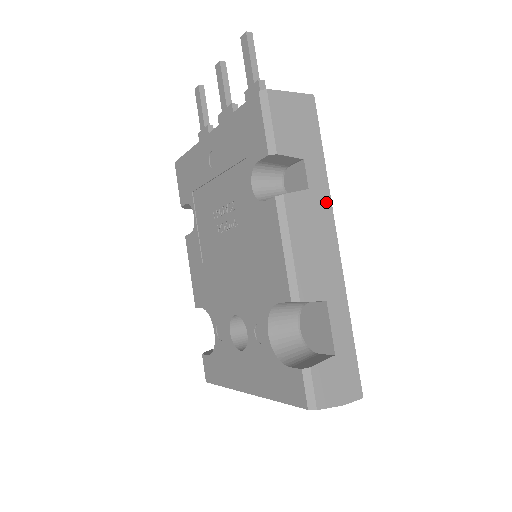
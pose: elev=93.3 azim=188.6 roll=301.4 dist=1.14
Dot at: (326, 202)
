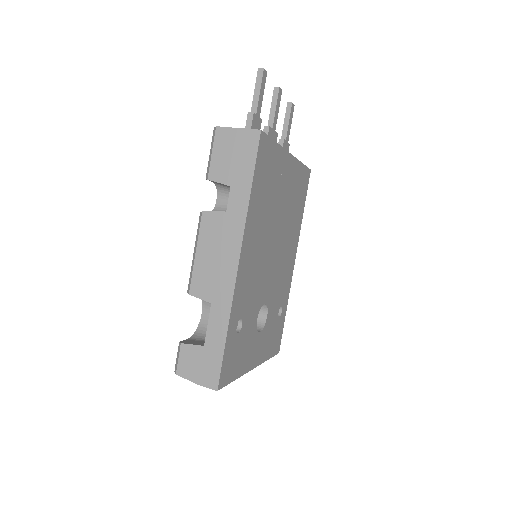
Dot at: (239, 225)
